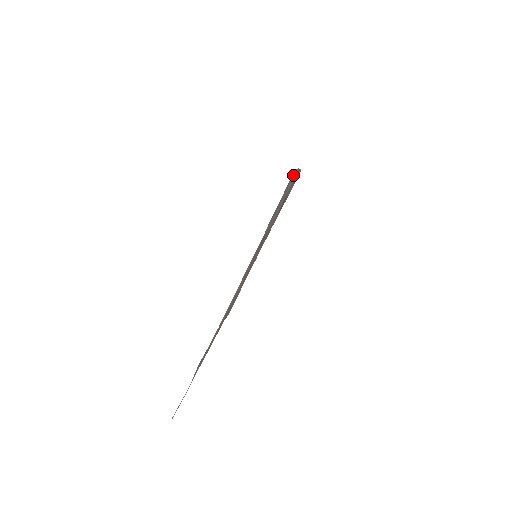
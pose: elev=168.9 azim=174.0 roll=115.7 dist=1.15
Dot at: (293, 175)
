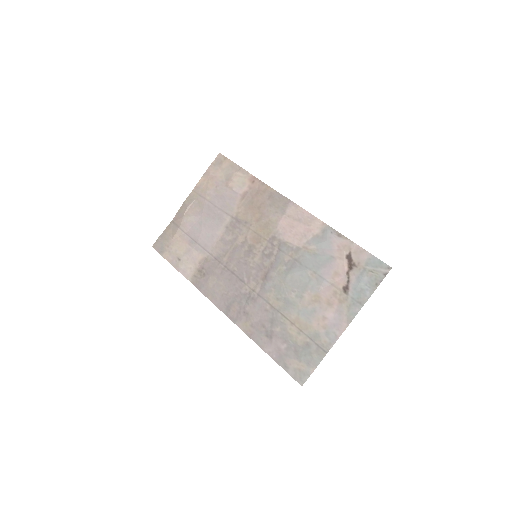
Dot at: (375, 260)
